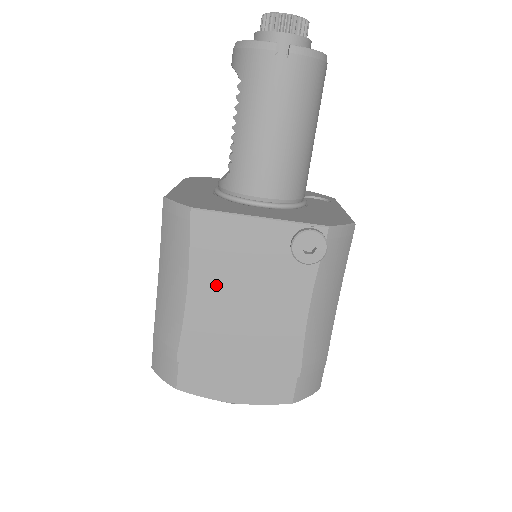
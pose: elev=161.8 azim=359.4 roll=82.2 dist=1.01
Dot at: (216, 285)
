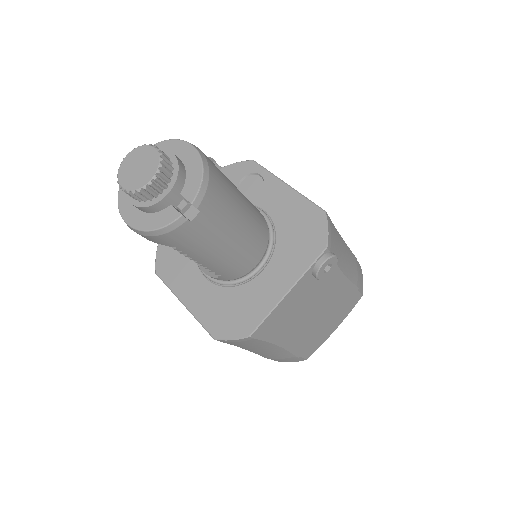
Dot at: (291, 328)
